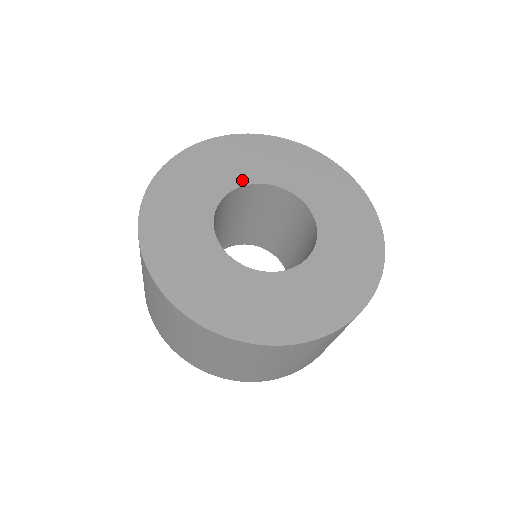
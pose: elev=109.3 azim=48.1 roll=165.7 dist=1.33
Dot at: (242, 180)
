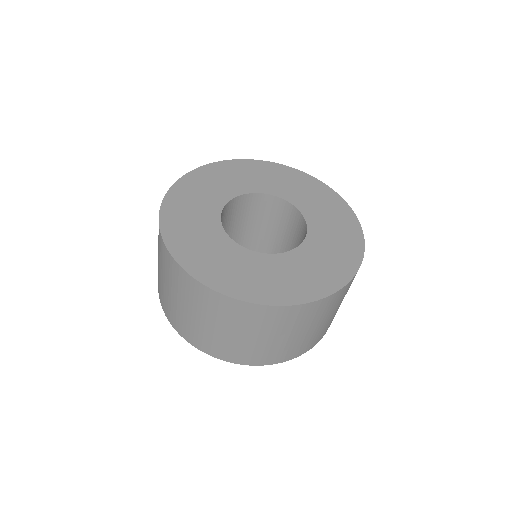
Dot at: (234, 193)
